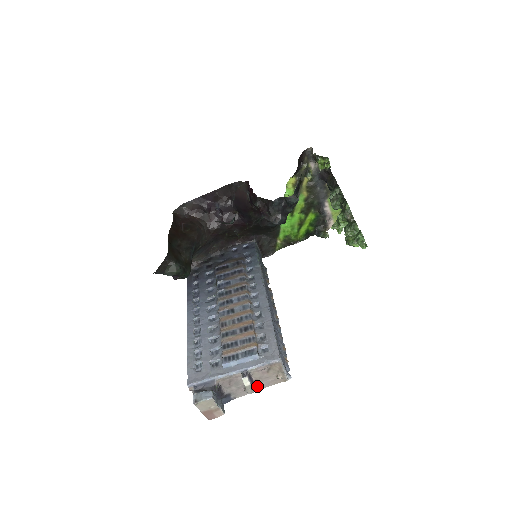
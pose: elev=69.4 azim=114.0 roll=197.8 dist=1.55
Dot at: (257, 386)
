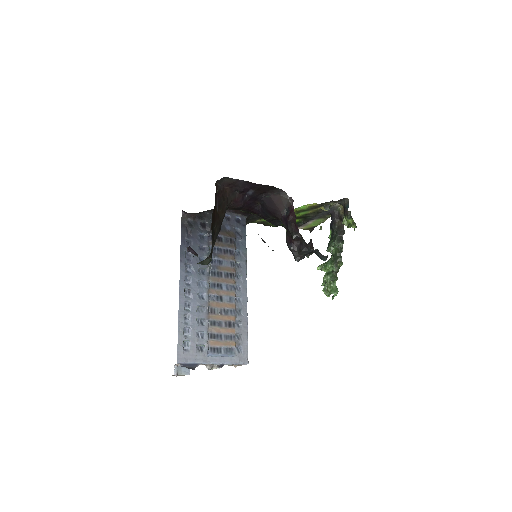
Dot at: occluded
